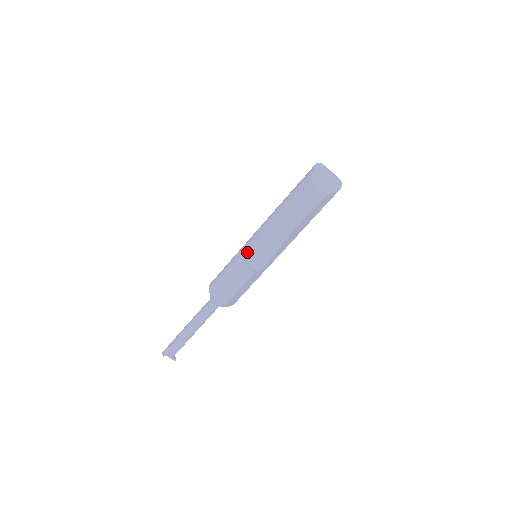
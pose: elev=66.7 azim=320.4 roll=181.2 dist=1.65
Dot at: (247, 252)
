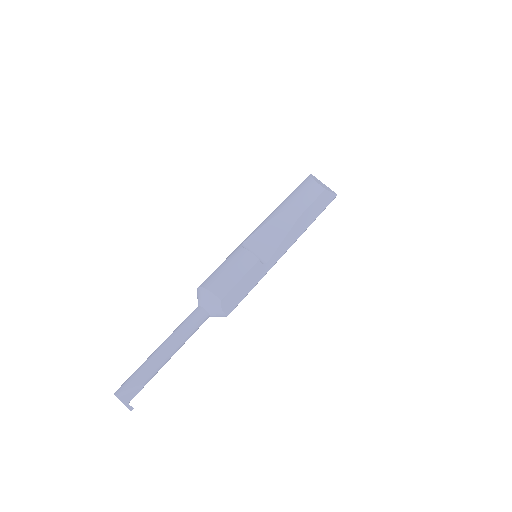
Dot at: (248, 243)
